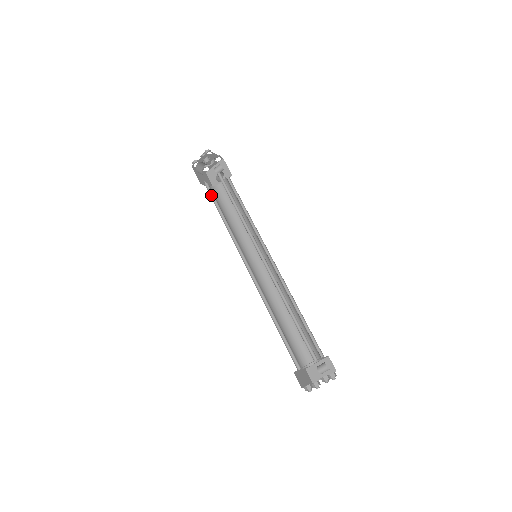
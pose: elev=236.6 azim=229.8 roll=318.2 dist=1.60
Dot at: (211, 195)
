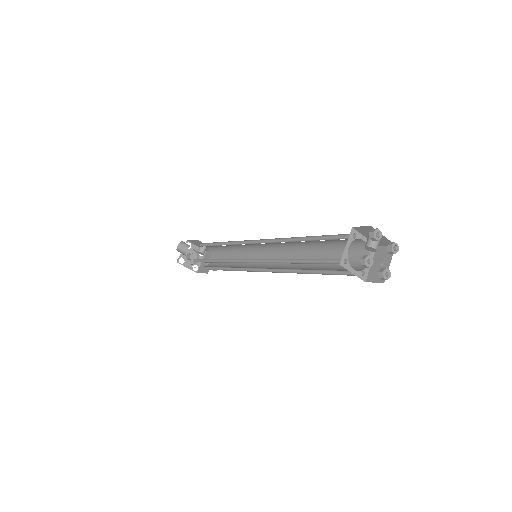
Dot at: occluded
